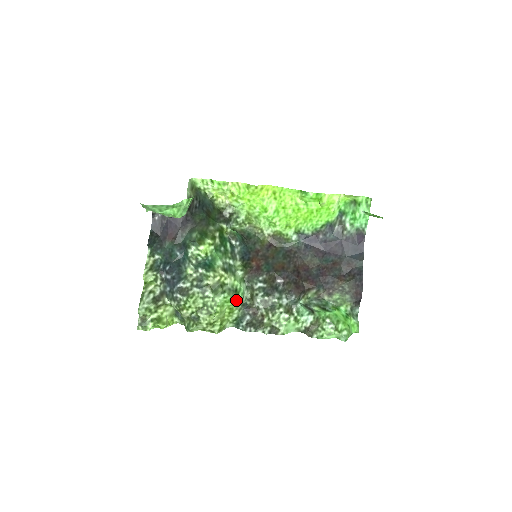
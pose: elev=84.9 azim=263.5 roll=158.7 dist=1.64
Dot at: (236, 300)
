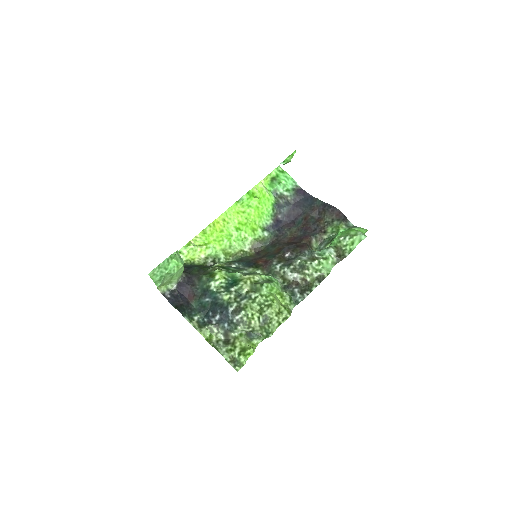
Dot at: (276, 285)
